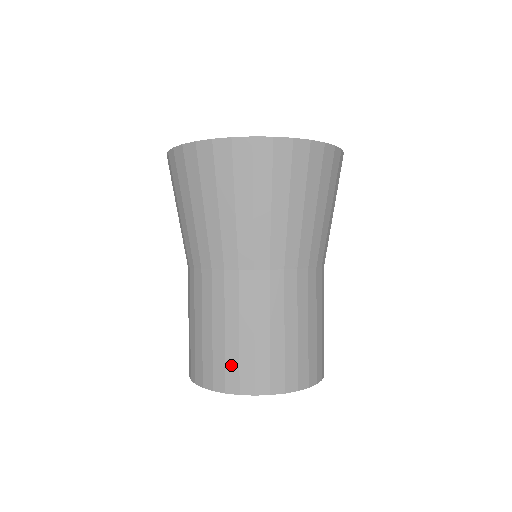
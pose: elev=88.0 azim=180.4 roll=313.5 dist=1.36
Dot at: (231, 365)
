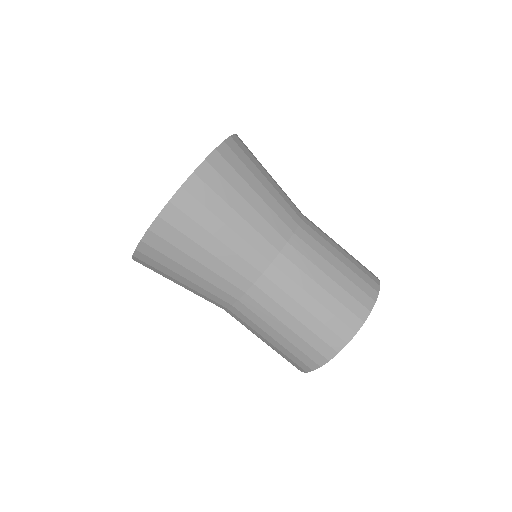
Dot at: (332, 323)
